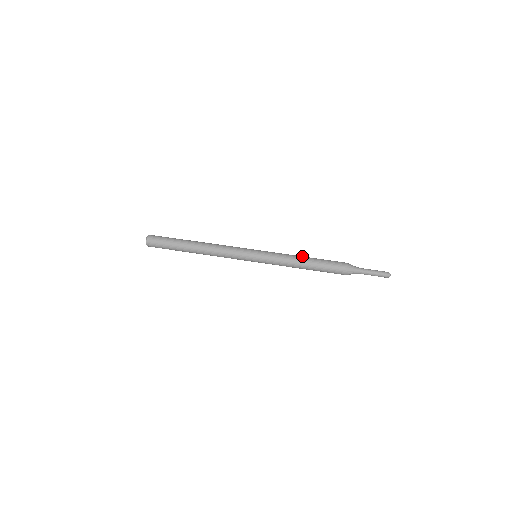
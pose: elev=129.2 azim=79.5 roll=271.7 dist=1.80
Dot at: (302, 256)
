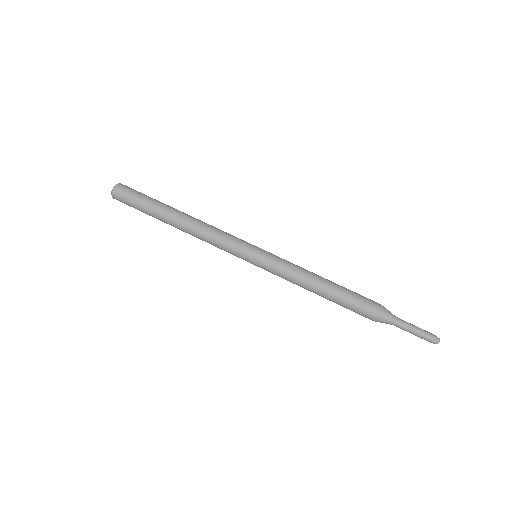
Dot at: (316, 284)
